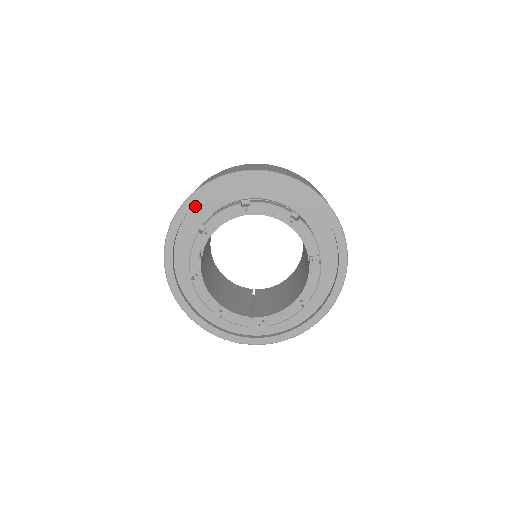
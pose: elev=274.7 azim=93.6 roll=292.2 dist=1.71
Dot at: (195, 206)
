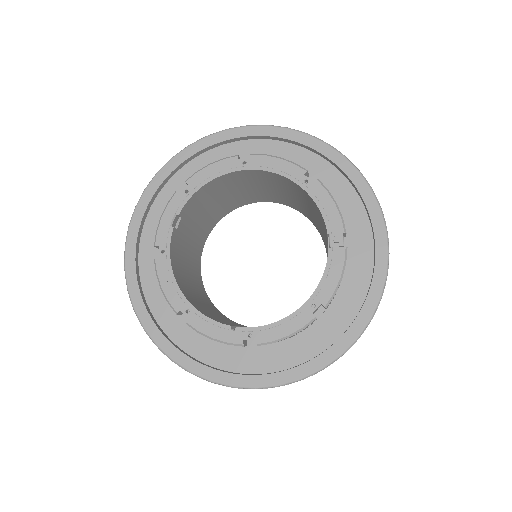
Dot at: (182, 170)
